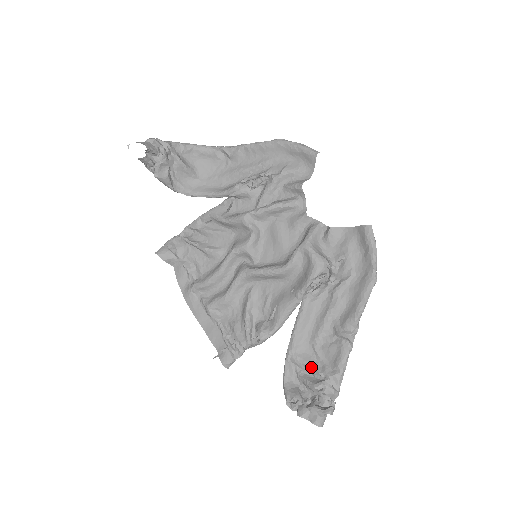
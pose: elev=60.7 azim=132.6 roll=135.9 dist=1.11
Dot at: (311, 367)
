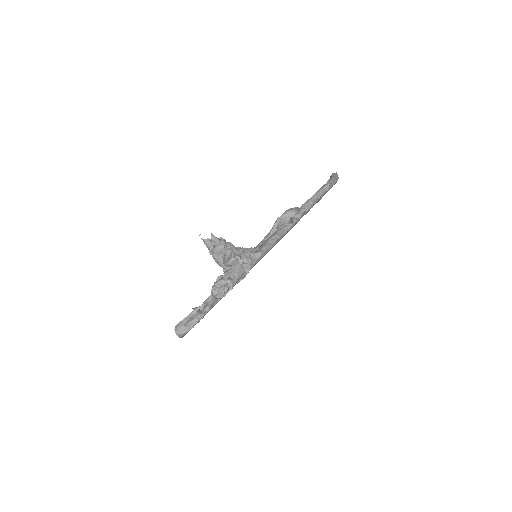
Dot at: occluded
